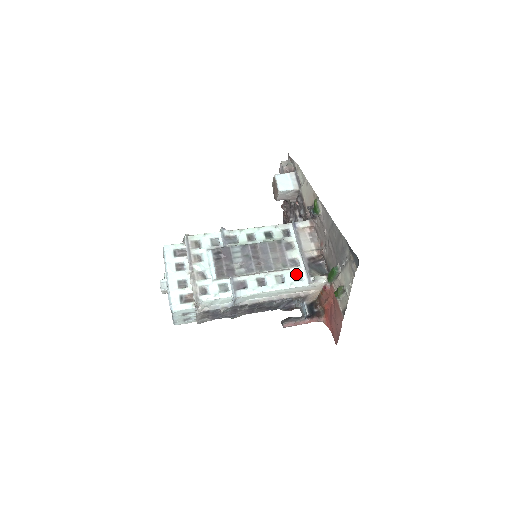
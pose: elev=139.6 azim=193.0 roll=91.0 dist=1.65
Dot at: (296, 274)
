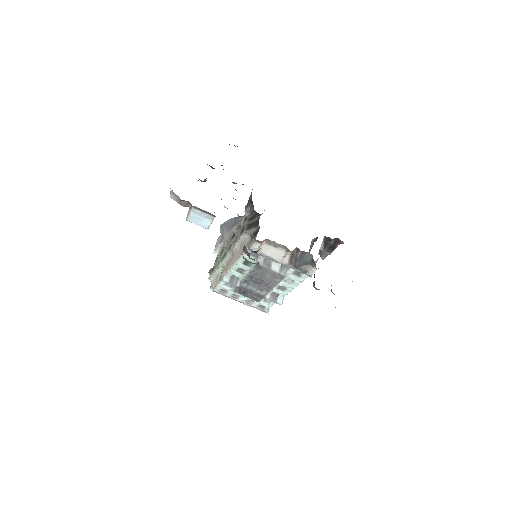
Dot at: (294, 272)
